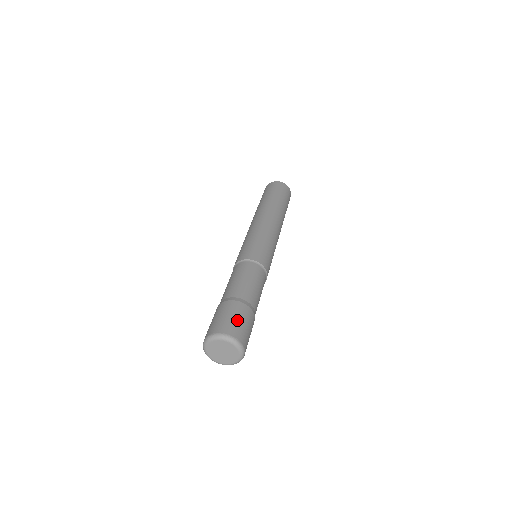
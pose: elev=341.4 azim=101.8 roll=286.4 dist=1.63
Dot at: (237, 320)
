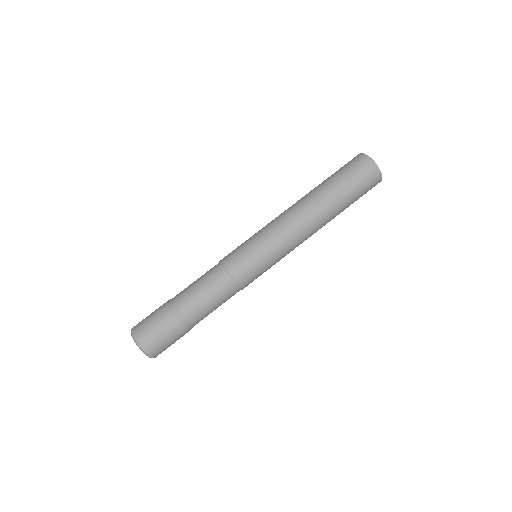
Dot at: (161, 336)
